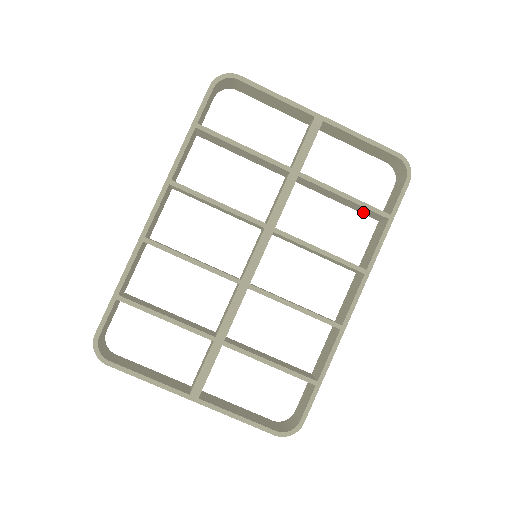
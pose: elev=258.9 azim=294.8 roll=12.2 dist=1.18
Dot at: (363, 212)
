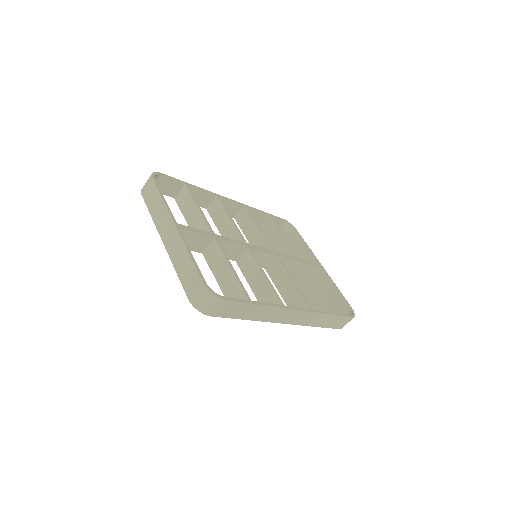
Dot at: occluded
